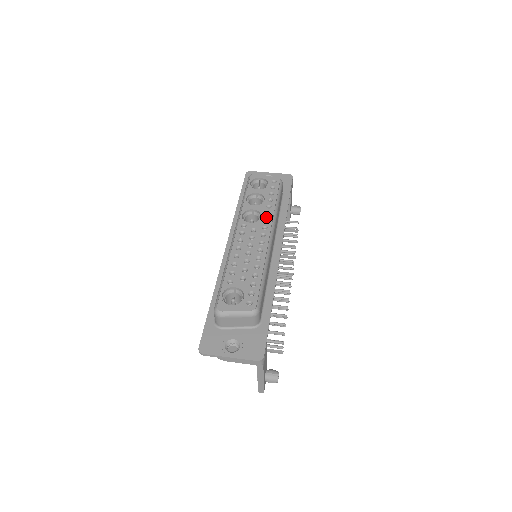
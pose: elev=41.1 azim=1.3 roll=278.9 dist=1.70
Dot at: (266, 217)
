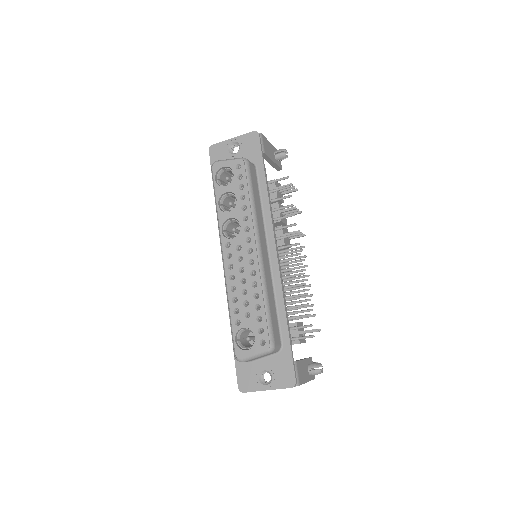
Dot at: (245, 225)
